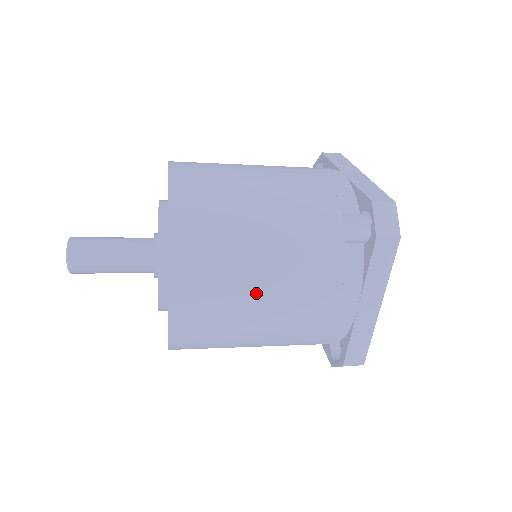
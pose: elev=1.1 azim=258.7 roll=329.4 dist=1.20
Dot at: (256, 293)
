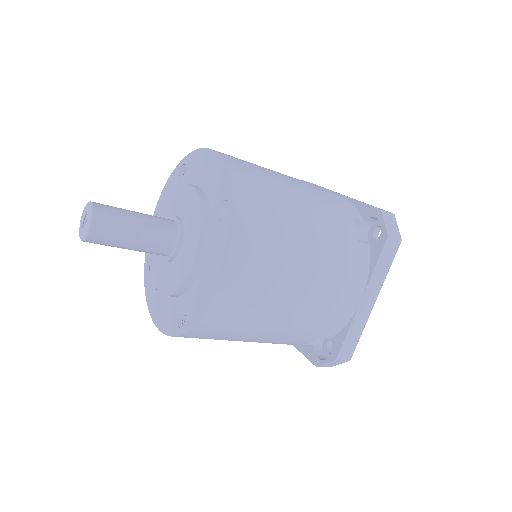
Dot at: (295, 272)
